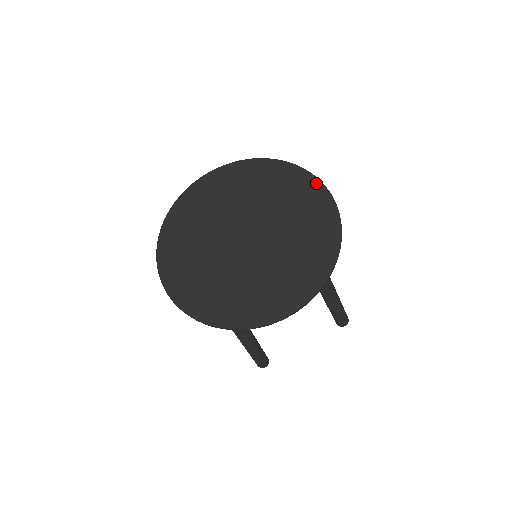
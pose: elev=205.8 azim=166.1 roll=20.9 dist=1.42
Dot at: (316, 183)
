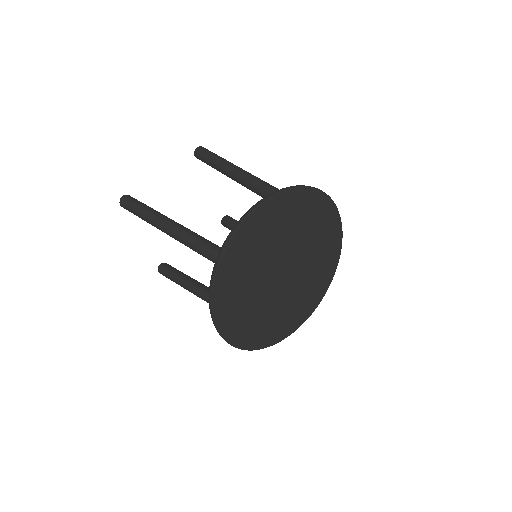
Dot at: (336, 215)
